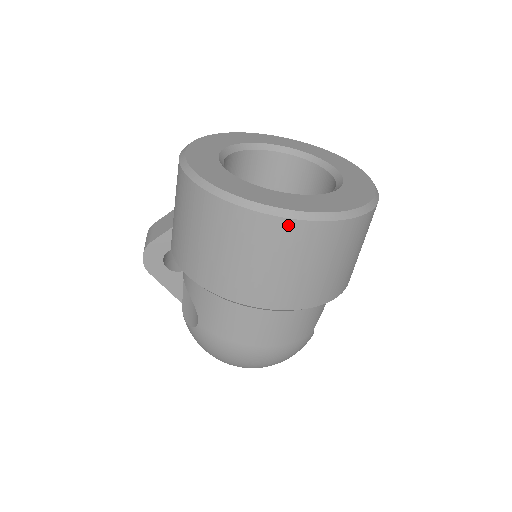
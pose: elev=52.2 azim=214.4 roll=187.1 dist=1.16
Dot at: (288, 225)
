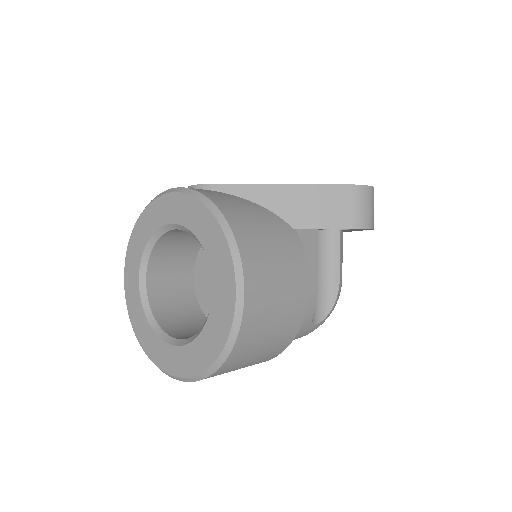
Dot at: occluded
